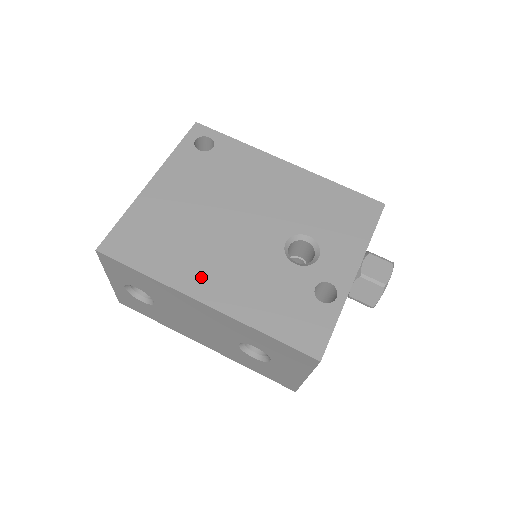
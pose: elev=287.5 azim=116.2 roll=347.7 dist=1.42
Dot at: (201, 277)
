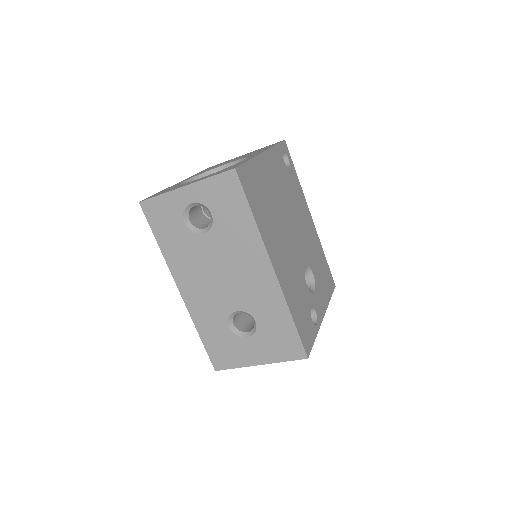
Dot at: (275, 249)
